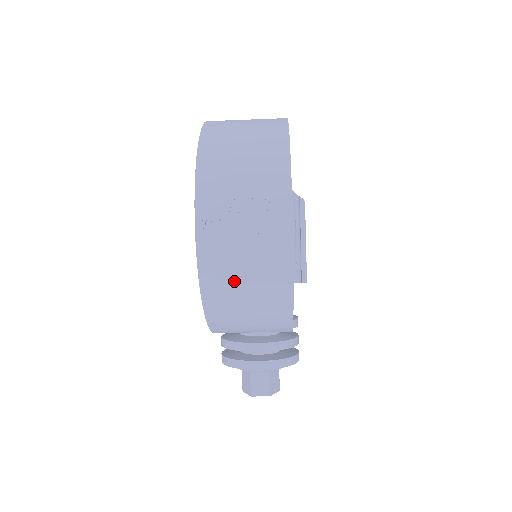
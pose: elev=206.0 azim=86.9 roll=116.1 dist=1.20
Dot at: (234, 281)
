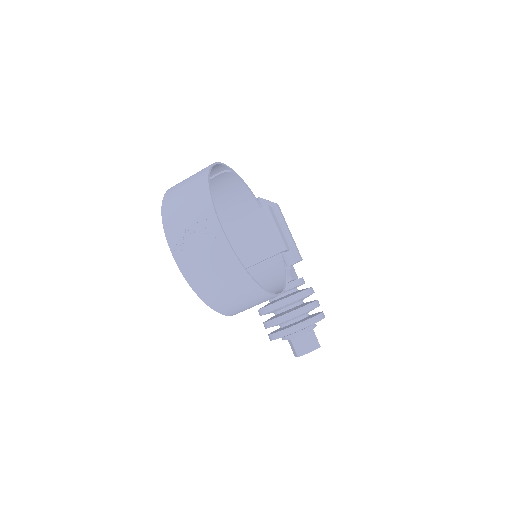
Dot at: (207, 276)
